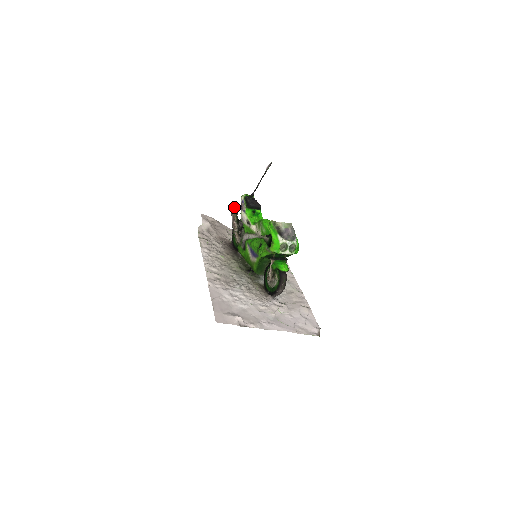
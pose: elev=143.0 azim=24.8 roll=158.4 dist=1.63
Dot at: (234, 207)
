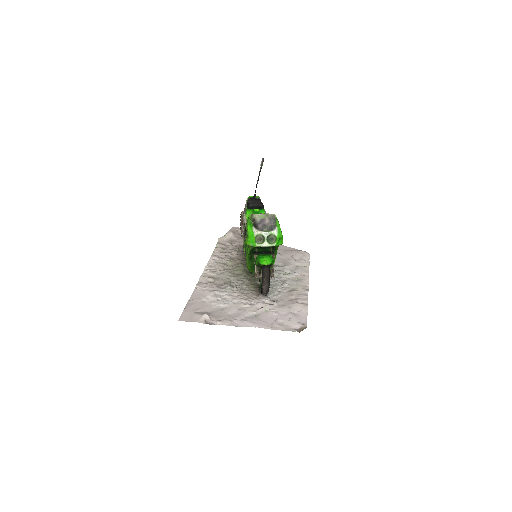
Dot at: (242, 212)
